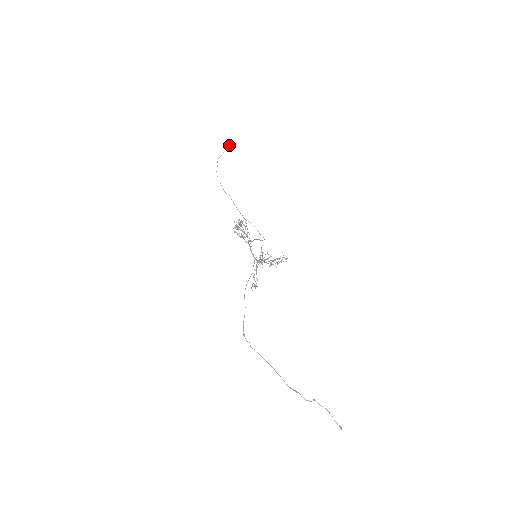
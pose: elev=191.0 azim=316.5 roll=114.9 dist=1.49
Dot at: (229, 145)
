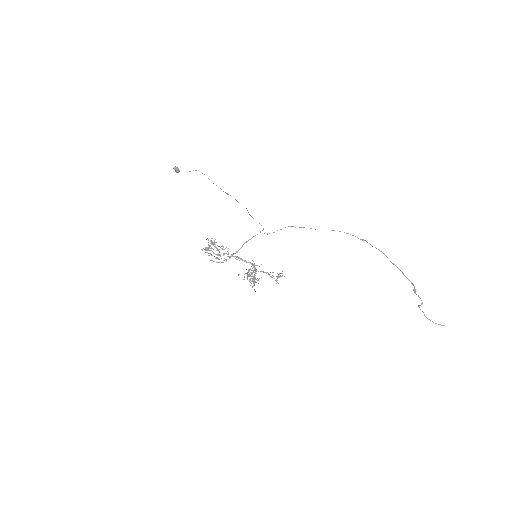
Dot at: (178, 168)
